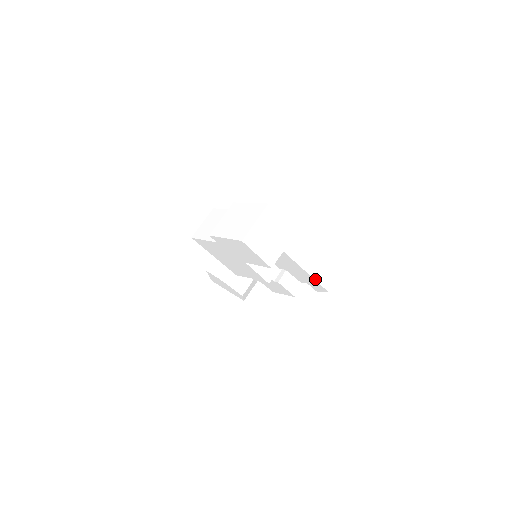
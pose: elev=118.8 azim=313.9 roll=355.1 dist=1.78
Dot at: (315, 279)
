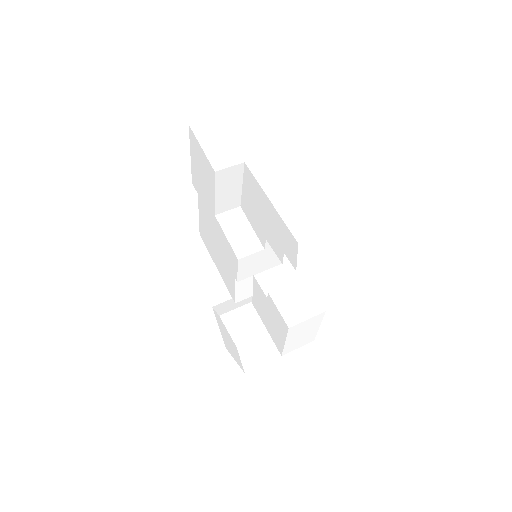
Dot at: (281, 215)
